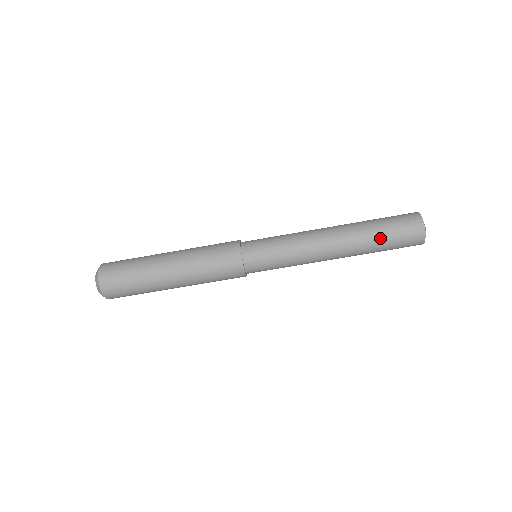
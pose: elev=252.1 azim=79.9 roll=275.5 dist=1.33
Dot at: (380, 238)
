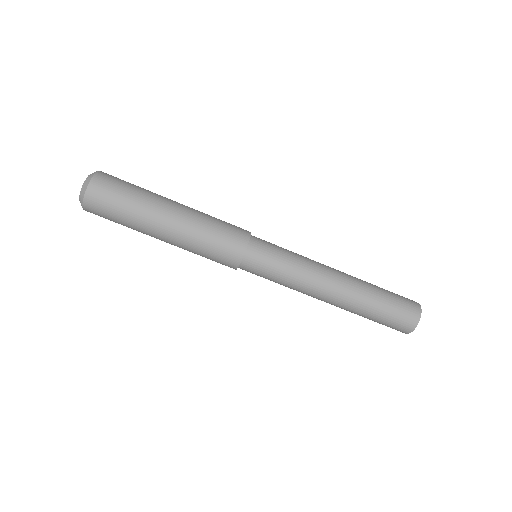
Dot at: (369, 318)
